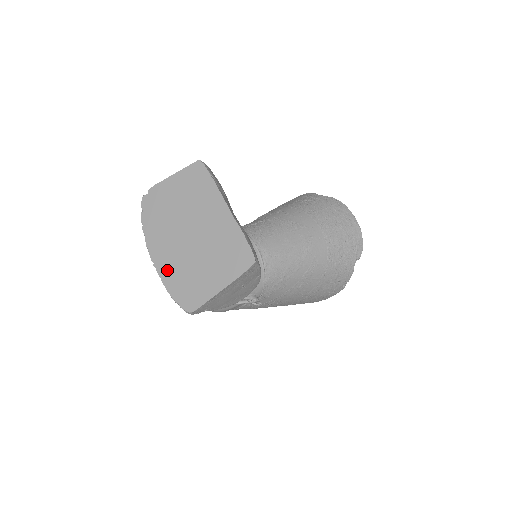
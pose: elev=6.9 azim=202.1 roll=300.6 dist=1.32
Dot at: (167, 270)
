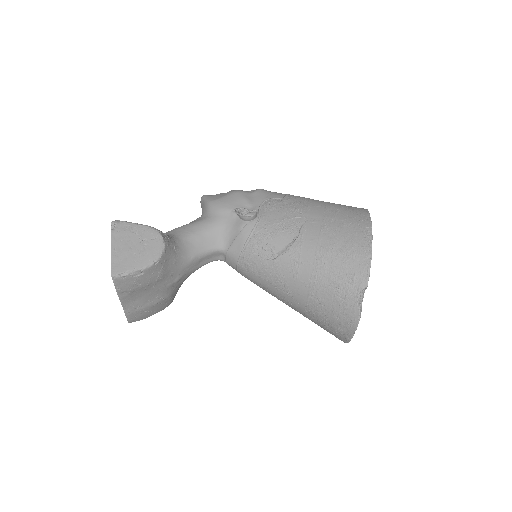
Dot at: occluded
